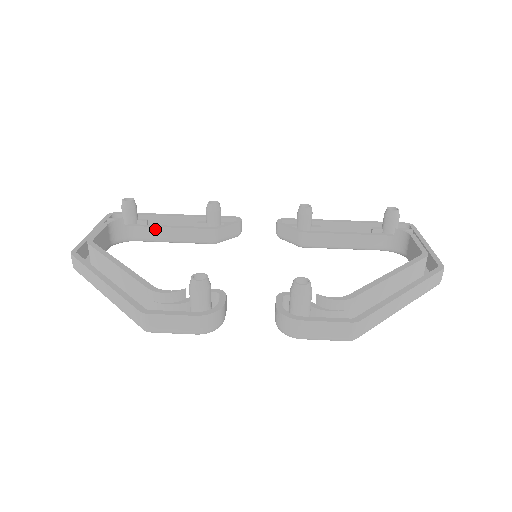
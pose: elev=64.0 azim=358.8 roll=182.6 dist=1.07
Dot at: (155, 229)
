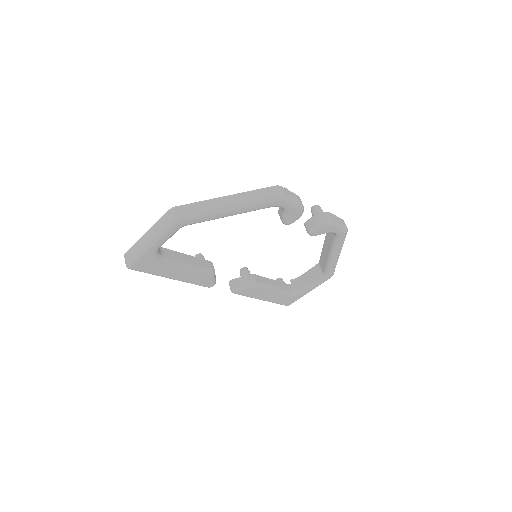
Dot at: (178, 253)
